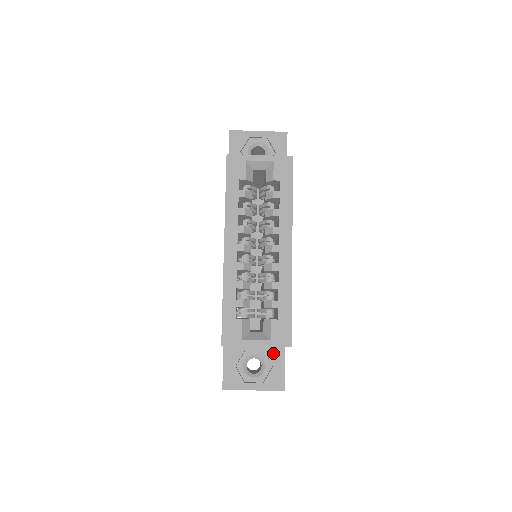
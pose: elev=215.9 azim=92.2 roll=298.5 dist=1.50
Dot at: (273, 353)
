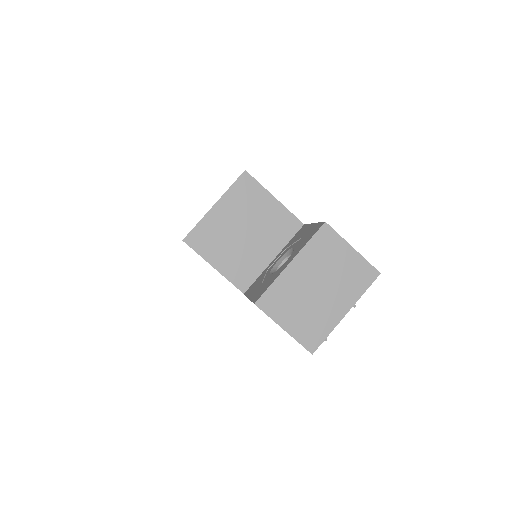
Dot at: (296, 238)
